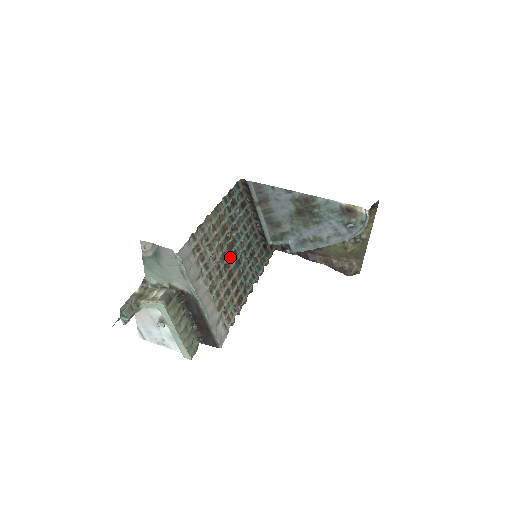
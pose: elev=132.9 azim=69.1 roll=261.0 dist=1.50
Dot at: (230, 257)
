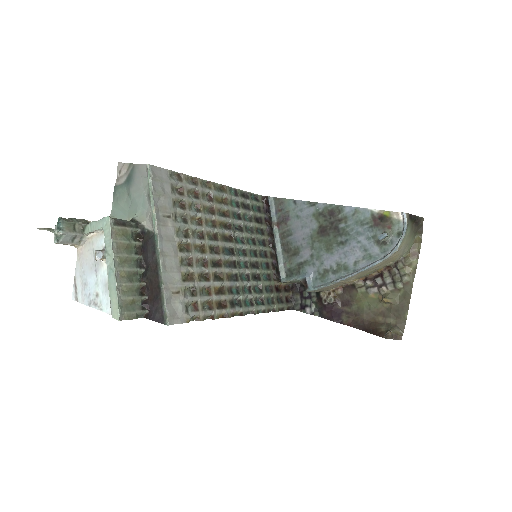
Dot at: (223, 246)
